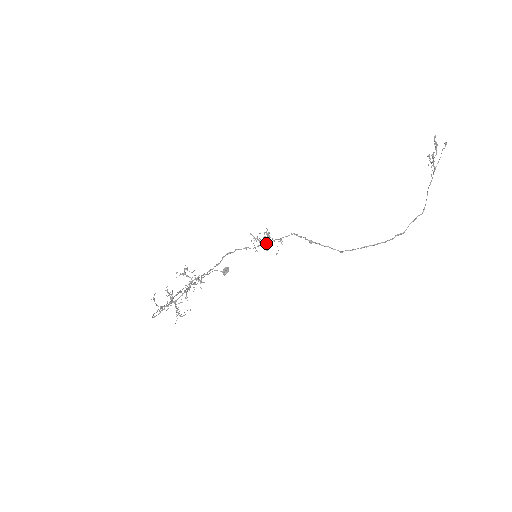
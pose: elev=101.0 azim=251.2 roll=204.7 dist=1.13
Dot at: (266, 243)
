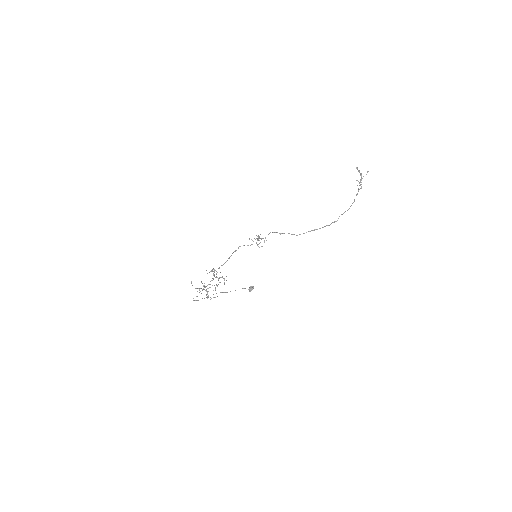
Dot at: occluded
